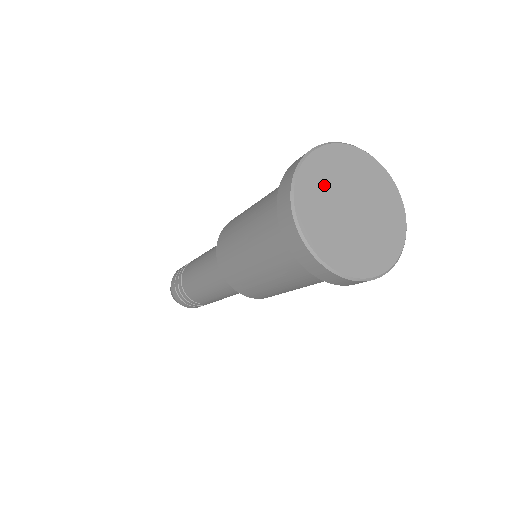
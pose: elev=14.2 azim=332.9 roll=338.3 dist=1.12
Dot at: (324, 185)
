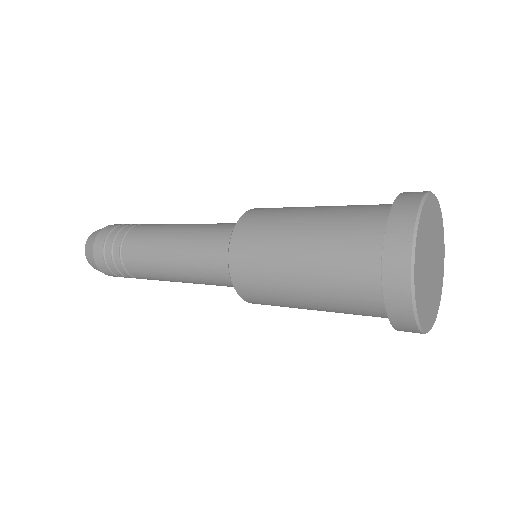
Dot at: (427, 230)
